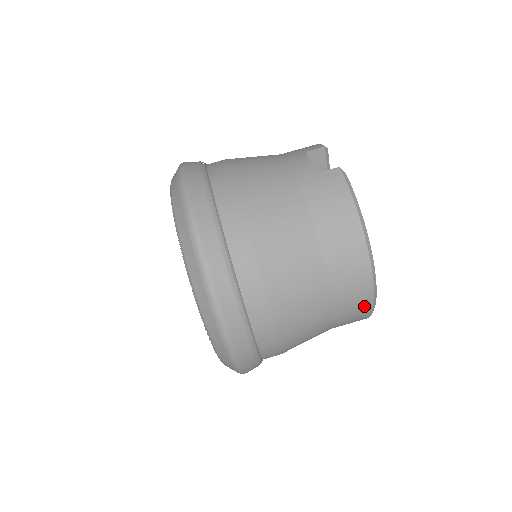
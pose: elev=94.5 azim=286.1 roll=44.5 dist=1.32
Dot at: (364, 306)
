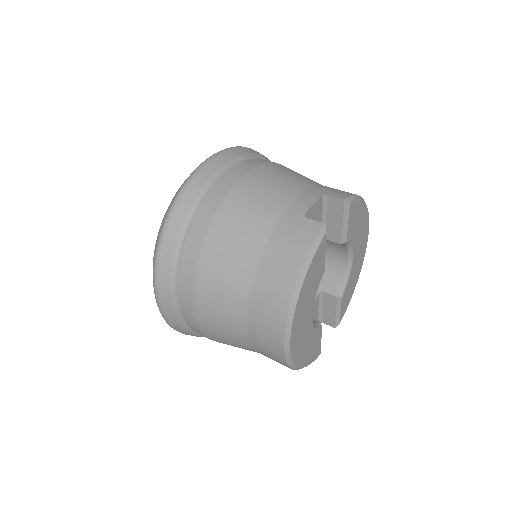
Dot at: (277, 353)
